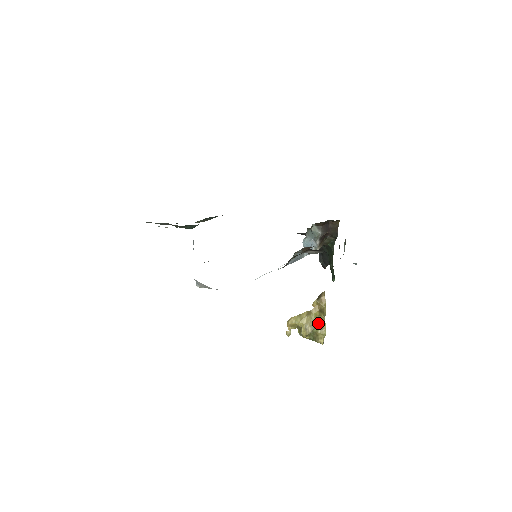
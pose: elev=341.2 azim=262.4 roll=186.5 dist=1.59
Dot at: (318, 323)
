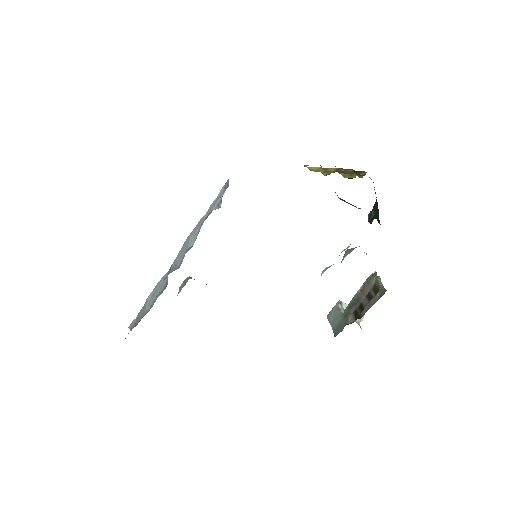
Dot at: (347, 173)
